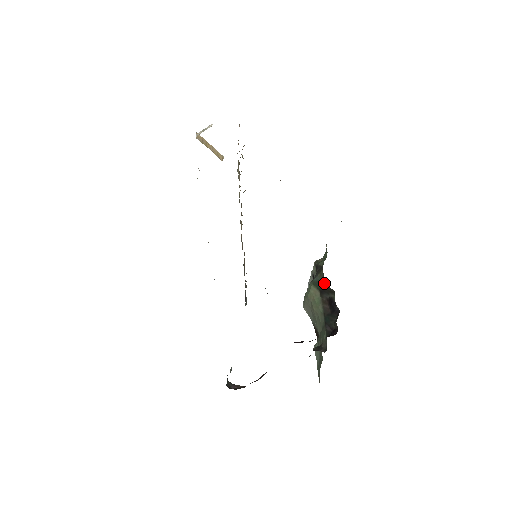
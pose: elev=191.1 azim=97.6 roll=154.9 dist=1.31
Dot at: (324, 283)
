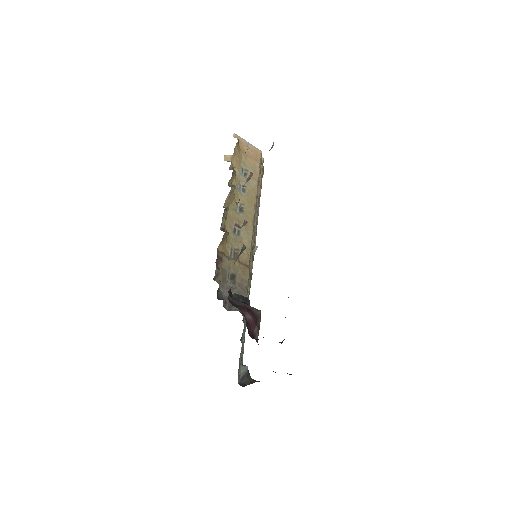
Dot at: occluded
